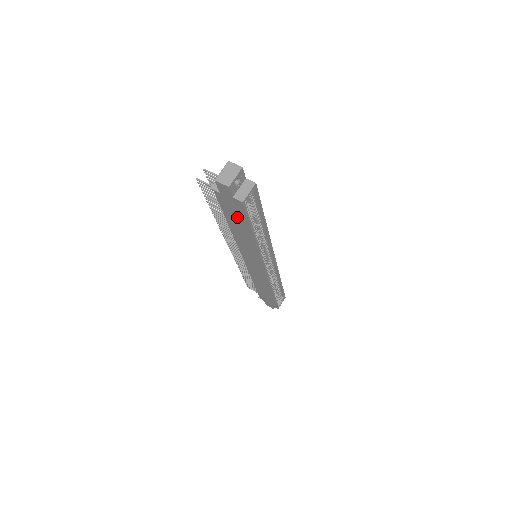
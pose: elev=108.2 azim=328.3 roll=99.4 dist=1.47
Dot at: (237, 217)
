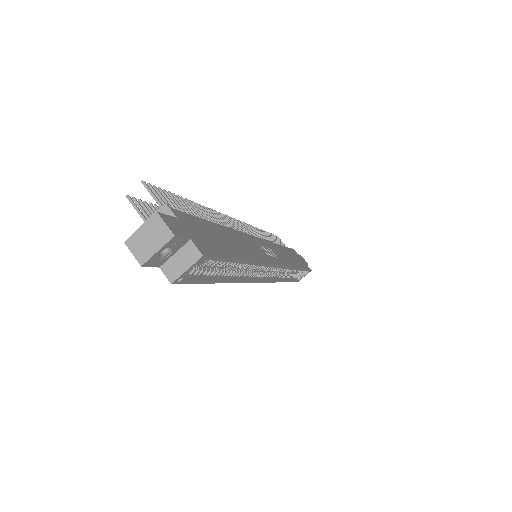
Dot at: occluded
